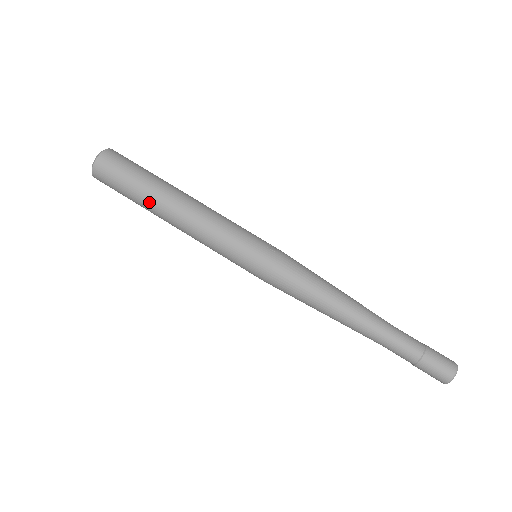
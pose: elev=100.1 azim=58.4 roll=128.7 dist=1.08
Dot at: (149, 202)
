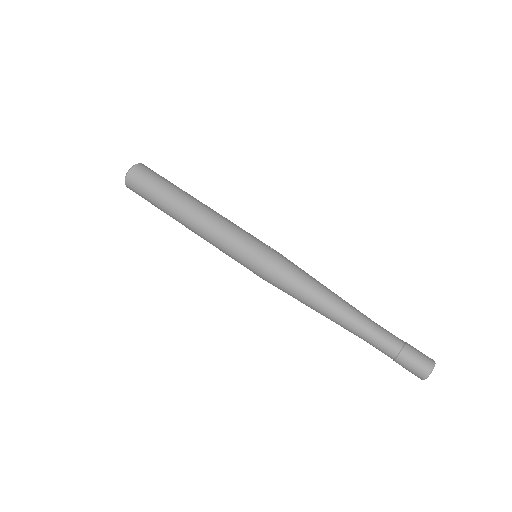
Dot at: (171, 201)
